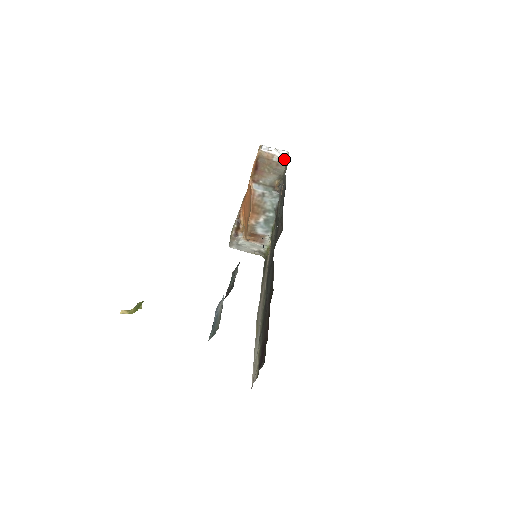
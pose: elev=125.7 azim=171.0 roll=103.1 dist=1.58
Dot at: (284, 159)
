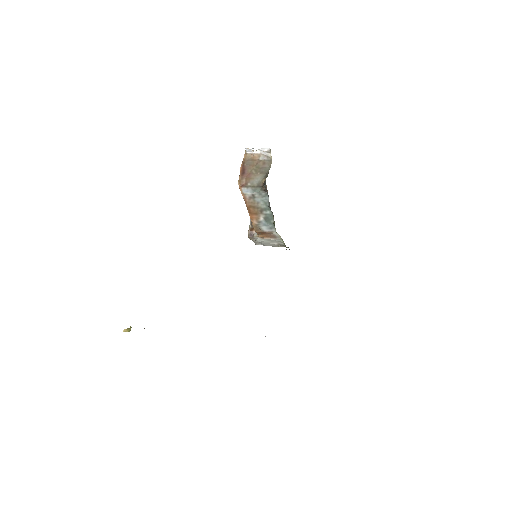
Dot at: (269, 156)
